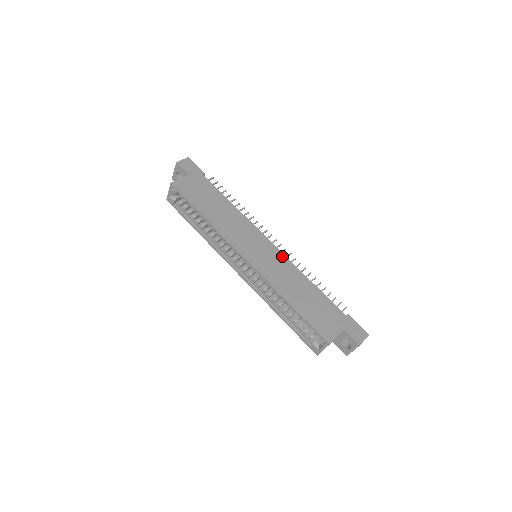
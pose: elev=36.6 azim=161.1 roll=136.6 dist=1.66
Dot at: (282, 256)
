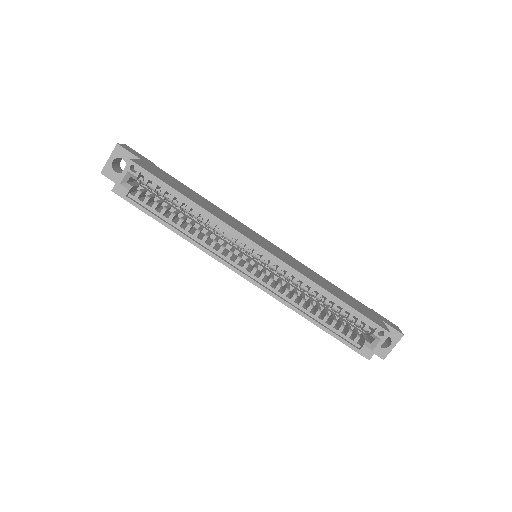
Dot at: (286, 253)
